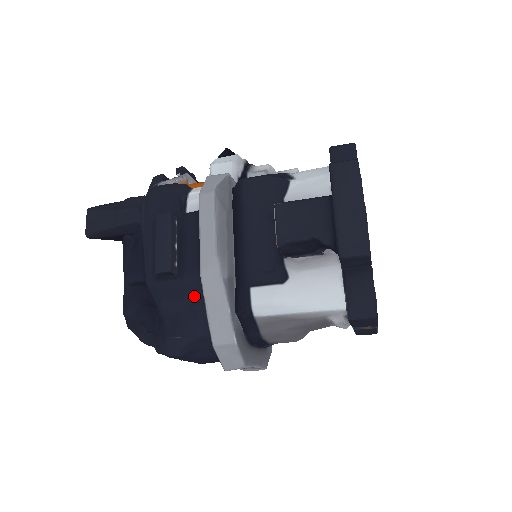
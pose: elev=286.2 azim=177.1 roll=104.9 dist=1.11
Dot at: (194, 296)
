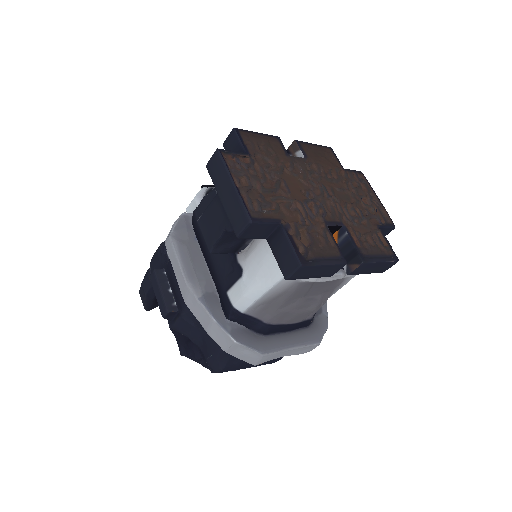
Dot at: occluded
